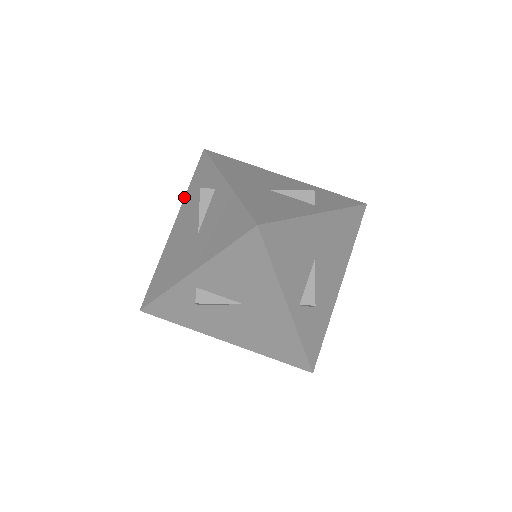
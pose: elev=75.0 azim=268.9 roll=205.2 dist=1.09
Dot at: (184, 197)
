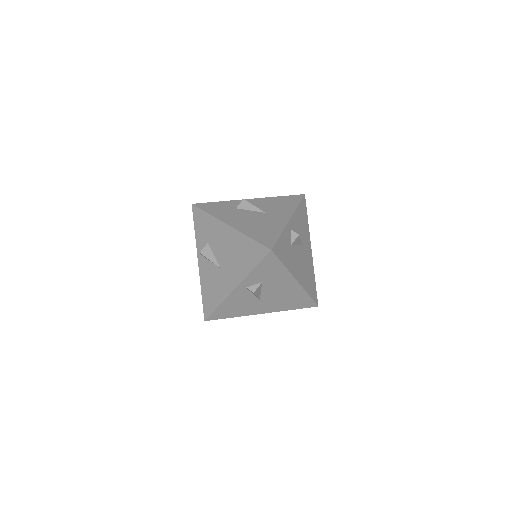
Dot at: occluded
